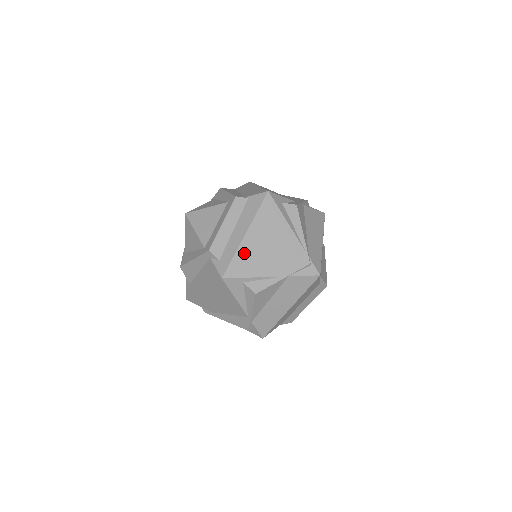
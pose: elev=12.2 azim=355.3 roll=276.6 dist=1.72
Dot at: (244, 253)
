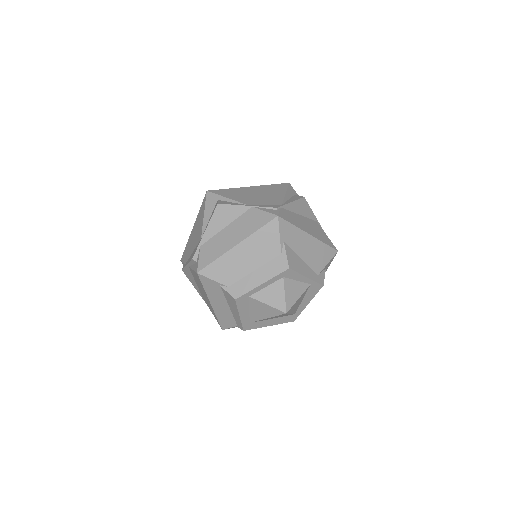
Dot at: (237, 190)
